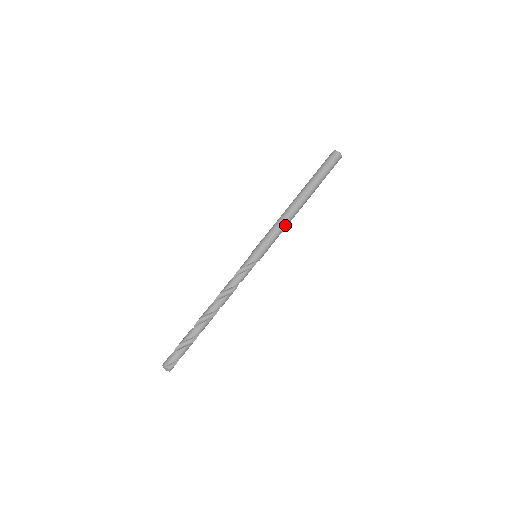
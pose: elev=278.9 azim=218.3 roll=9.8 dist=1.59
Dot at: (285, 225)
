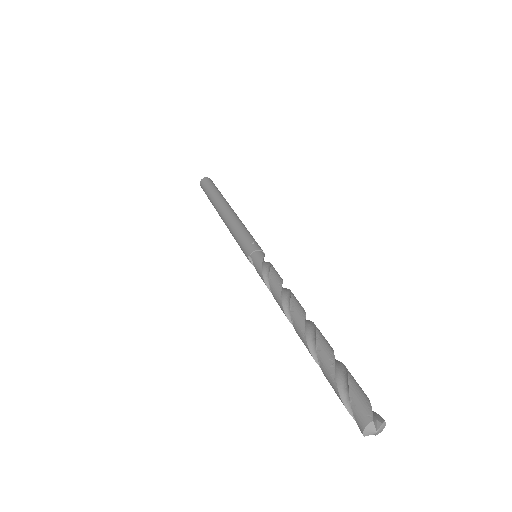
Dot at: (243, 224)
